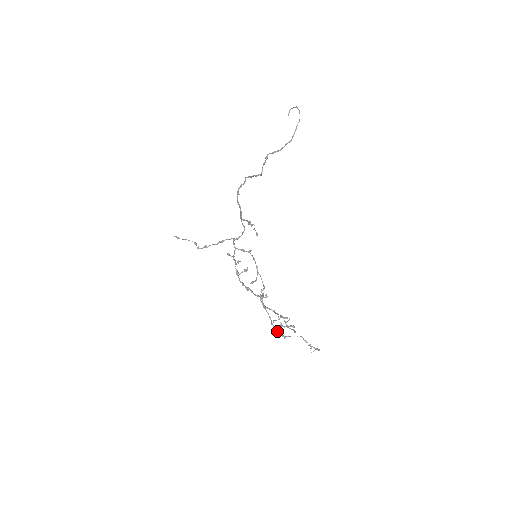
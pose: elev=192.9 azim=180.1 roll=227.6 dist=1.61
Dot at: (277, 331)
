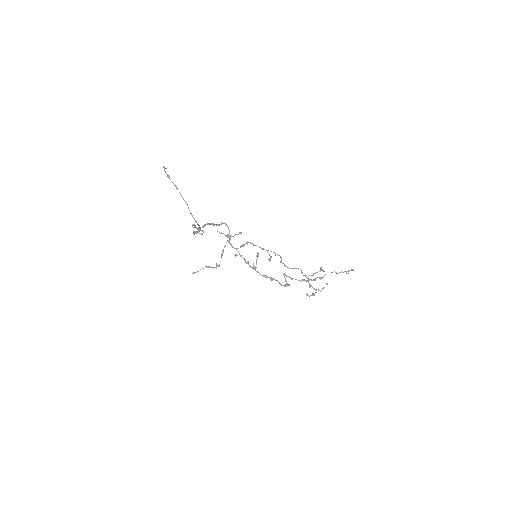
Dot at: (314, 280)
